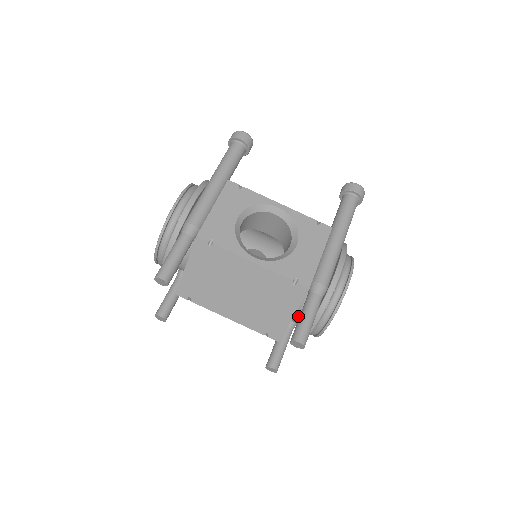
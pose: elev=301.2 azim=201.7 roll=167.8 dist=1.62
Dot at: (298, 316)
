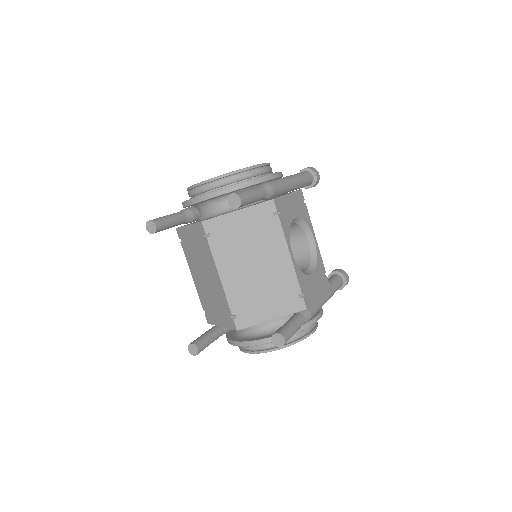
Dot at: (260, 324)
